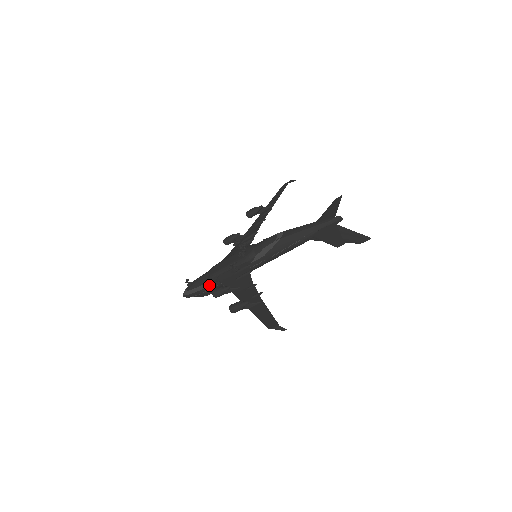
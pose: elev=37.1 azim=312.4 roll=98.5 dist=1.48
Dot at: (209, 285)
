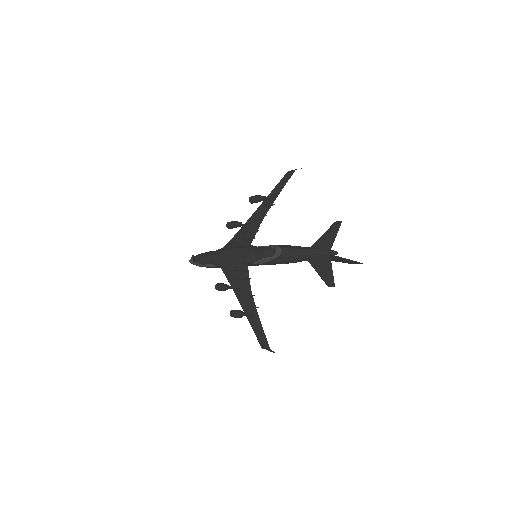
Dot at: (213, 266)
